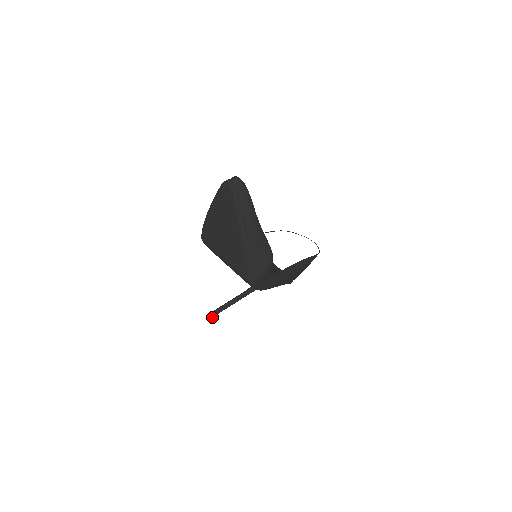
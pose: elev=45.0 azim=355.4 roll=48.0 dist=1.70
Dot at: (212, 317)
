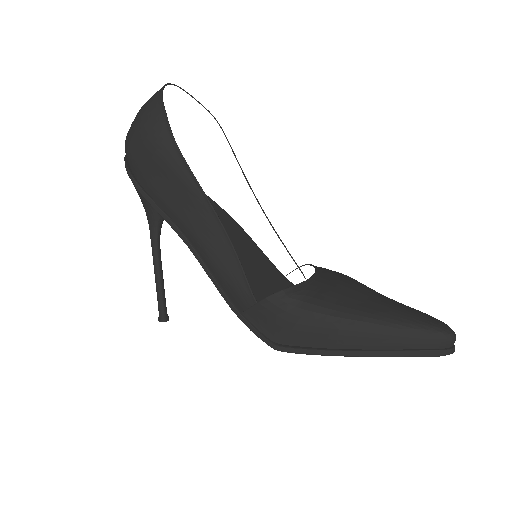
Dot at: (168, 319)
